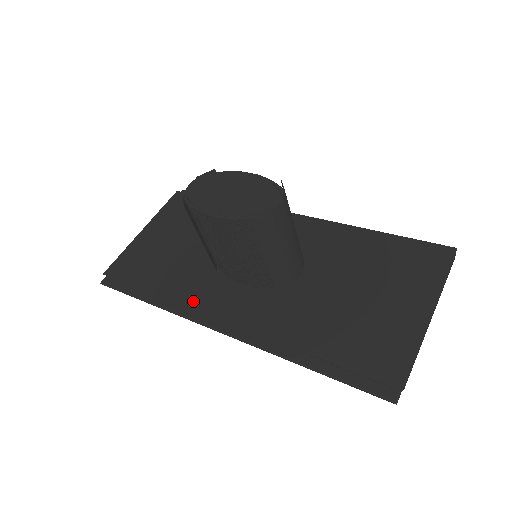
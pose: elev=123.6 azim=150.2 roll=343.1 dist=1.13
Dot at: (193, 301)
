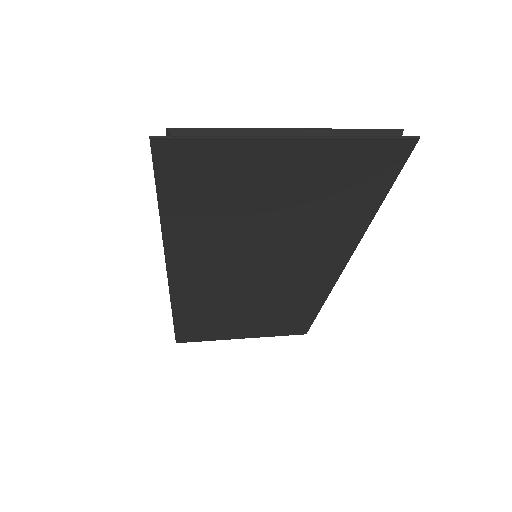
Dot at: occluded
